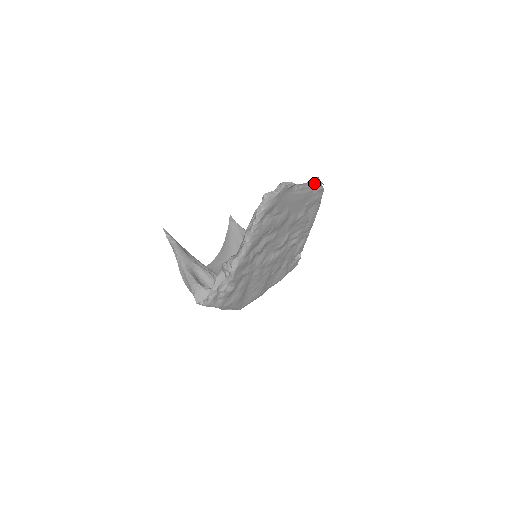
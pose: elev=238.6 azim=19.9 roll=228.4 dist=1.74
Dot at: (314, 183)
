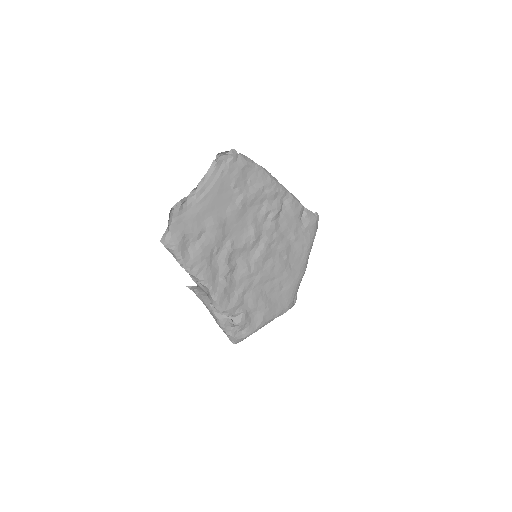
Dot at: (214, 167)
